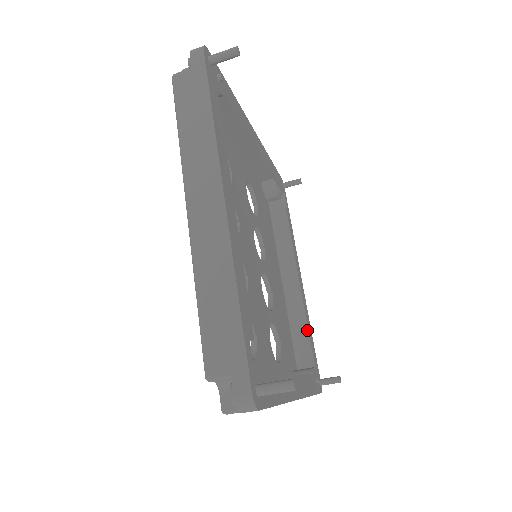
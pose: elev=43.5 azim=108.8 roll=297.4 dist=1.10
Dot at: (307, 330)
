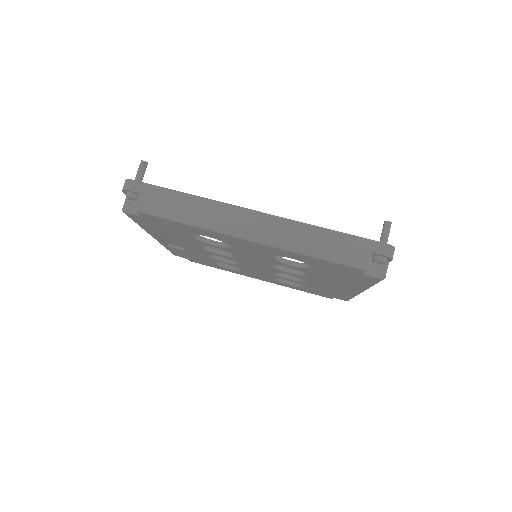
Dot at: occluded
